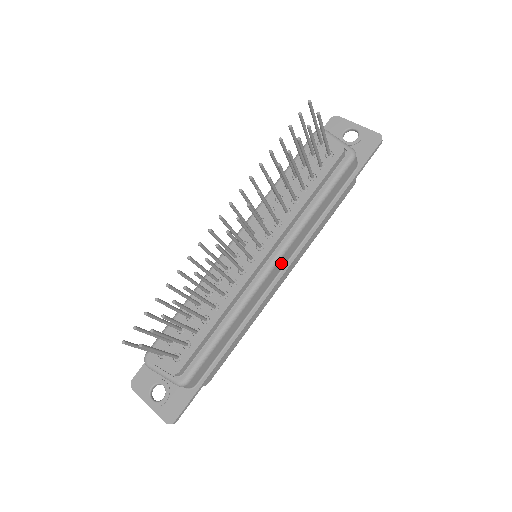
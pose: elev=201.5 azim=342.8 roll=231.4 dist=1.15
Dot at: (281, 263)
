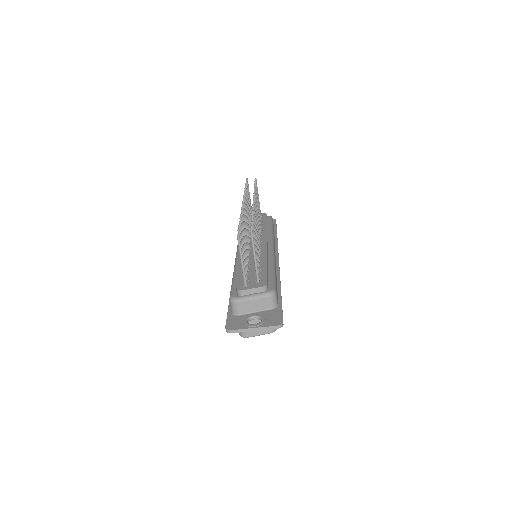
Dot at: occluded
